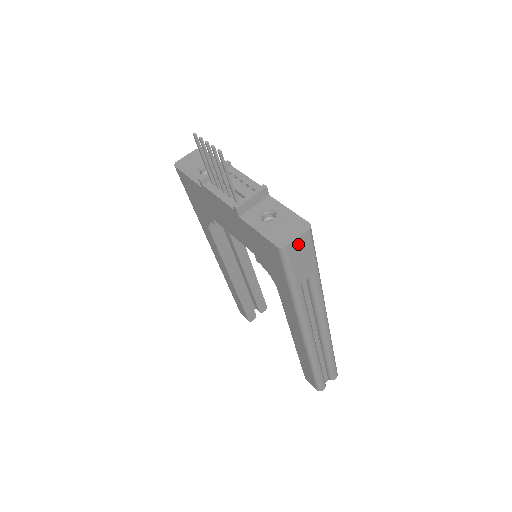
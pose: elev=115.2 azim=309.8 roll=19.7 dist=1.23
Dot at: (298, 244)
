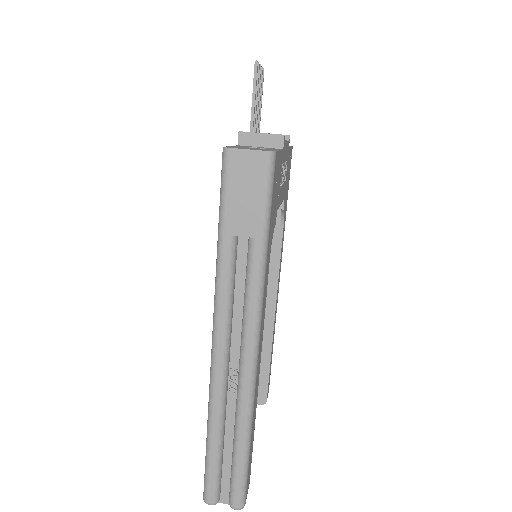
Dot at: (246, 161)
